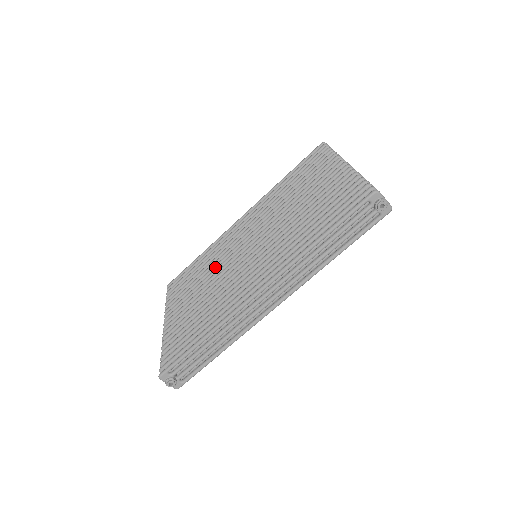
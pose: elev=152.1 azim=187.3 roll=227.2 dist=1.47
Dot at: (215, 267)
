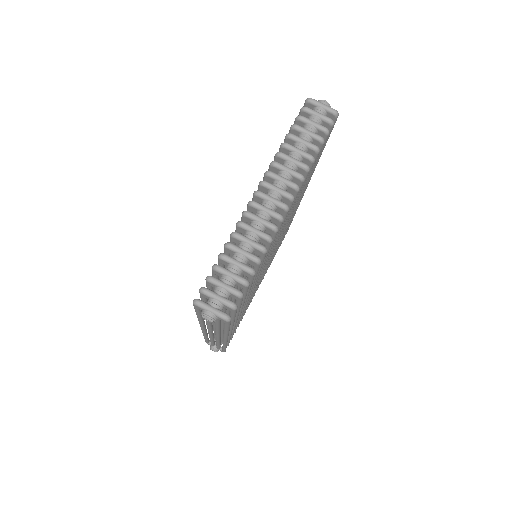
Dot at: occluded
